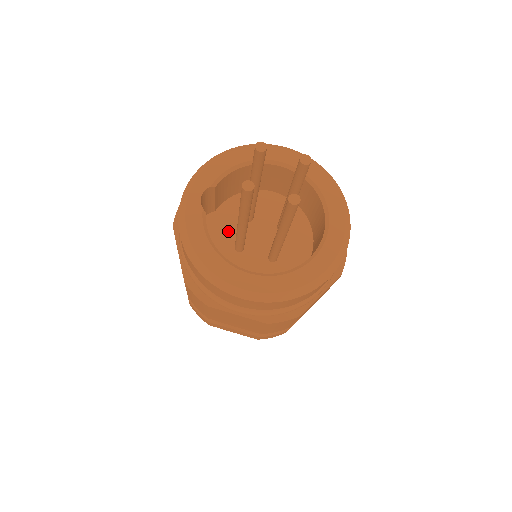
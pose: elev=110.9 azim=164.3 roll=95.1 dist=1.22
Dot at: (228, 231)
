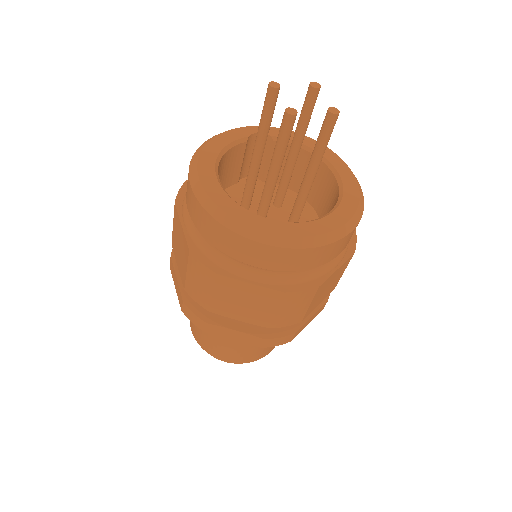
Dot at: (253, 195)
